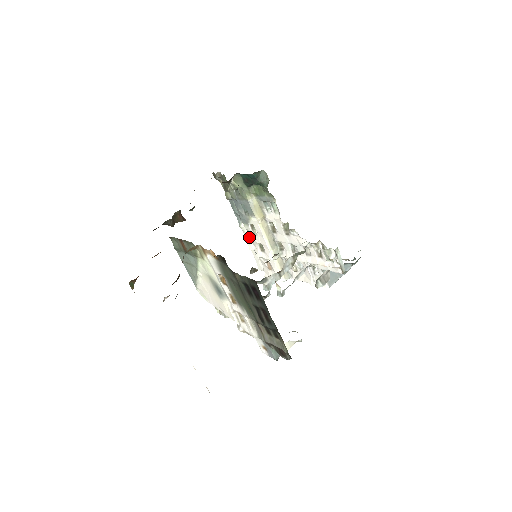
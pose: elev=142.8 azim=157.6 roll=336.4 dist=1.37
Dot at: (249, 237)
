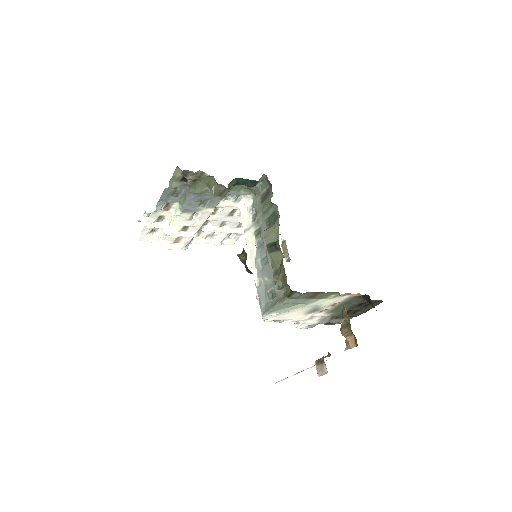
Dot at: (158, 217)
